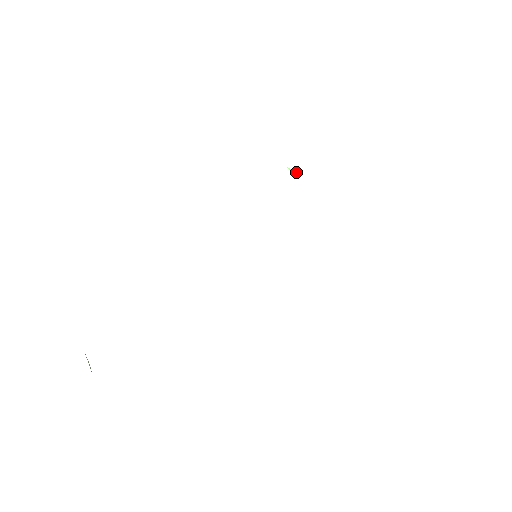
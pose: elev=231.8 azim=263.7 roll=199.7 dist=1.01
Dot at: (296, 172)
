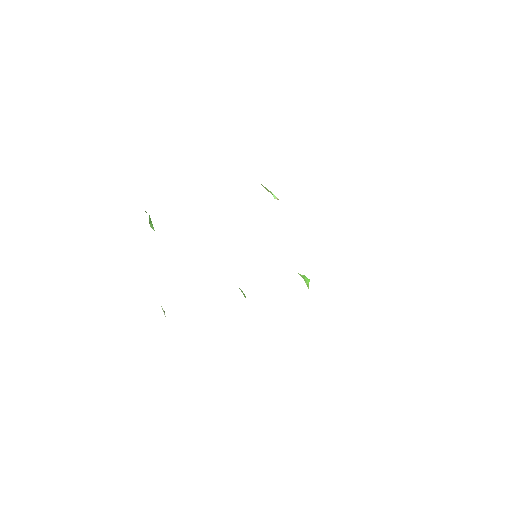
Dot at: occluded
